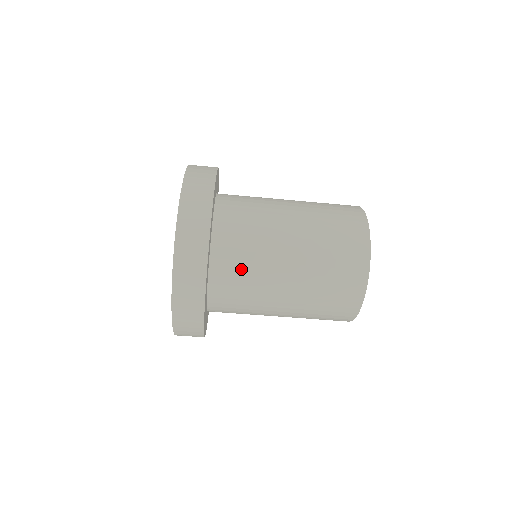
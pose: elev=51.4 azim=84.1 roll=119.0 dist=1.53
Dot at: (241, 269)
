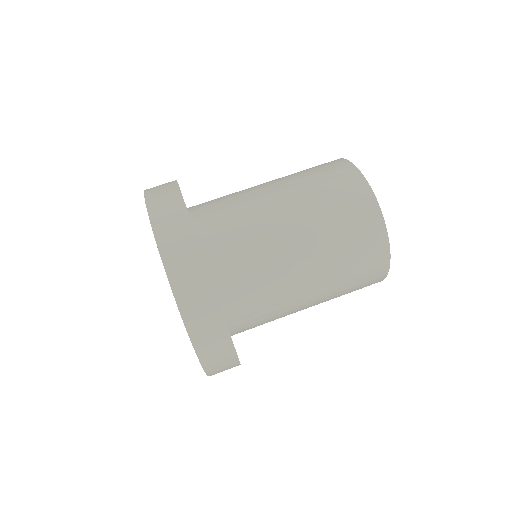
Dot at: (225, 208)
